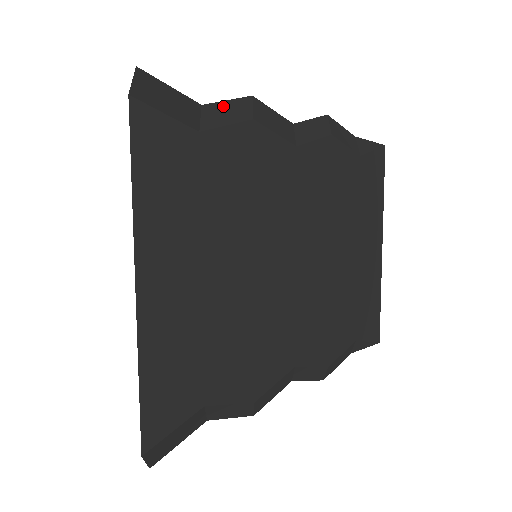
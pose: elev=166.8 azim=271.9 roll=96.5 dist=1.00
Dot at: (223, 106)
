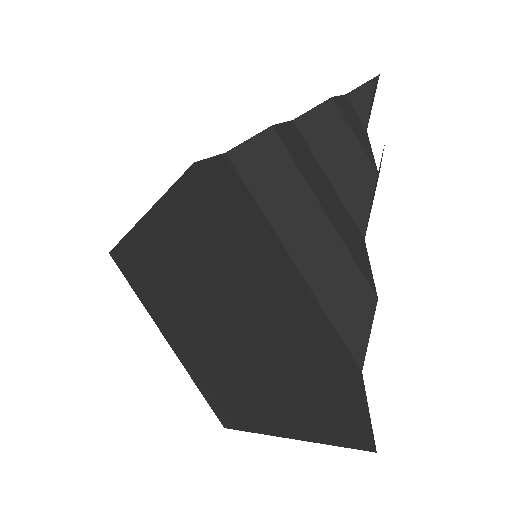
Dot at: occluded
